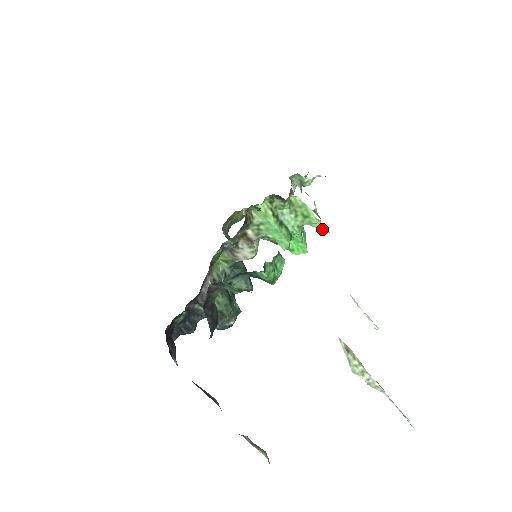
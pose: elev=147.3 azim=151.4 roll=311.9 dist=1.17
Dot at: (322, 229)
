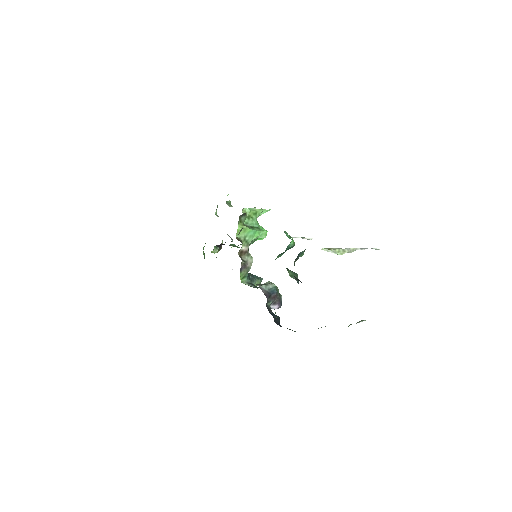
Dot at: (267, 211)
